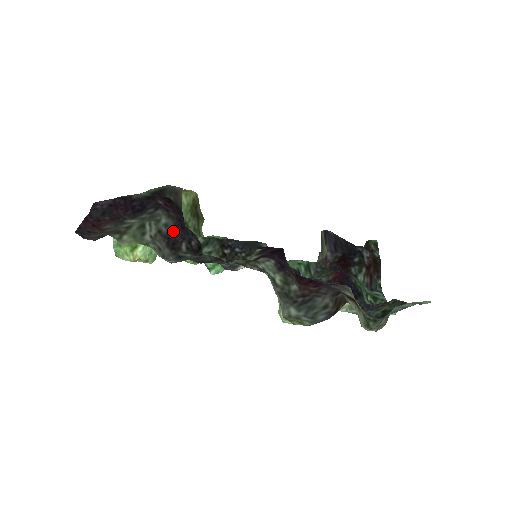
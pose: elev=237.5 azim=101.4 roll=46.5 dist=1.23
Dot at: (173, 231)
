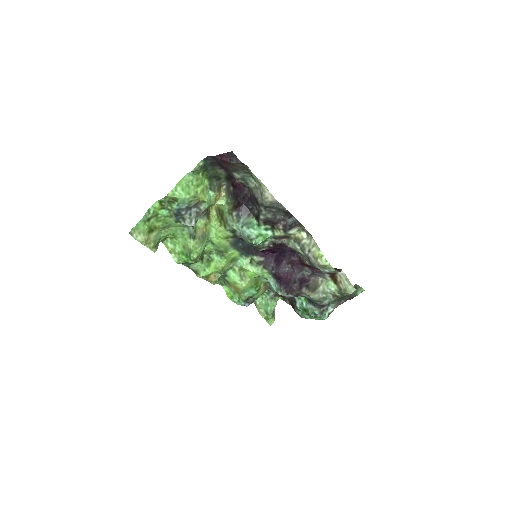
Dot at: (251, 196)
